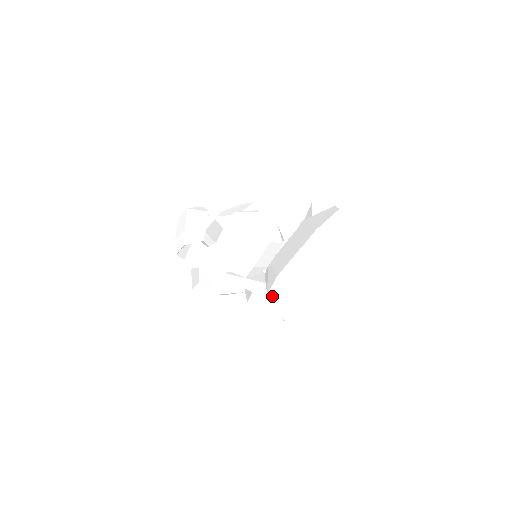
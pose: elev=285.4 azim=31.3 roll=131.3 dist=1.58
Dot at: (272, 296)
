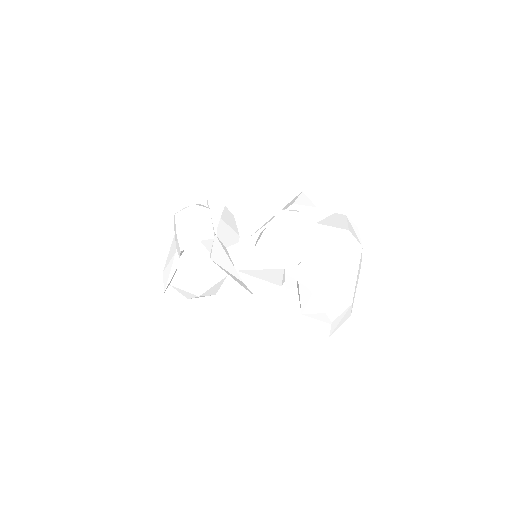
Dot at: (313, 289)
